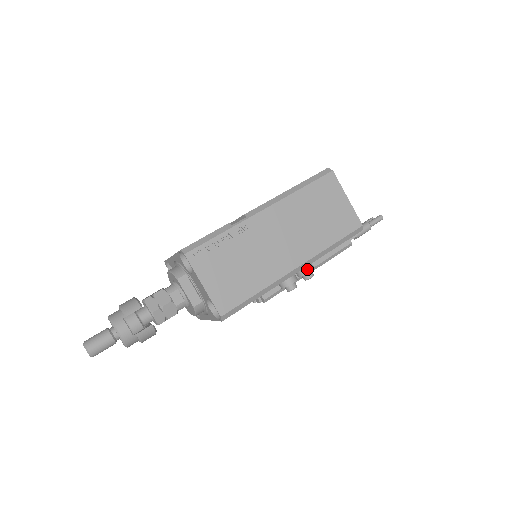
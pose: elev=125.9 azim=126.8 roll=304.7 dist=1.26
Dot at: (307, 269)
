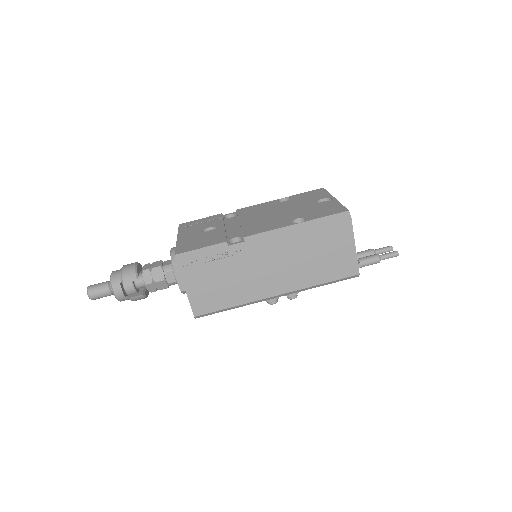
Dot at: occluded
